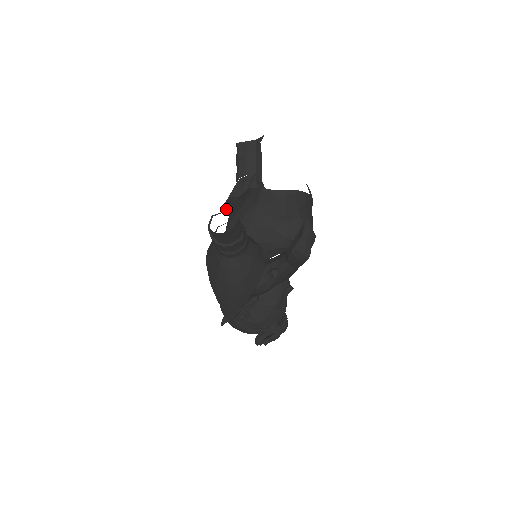
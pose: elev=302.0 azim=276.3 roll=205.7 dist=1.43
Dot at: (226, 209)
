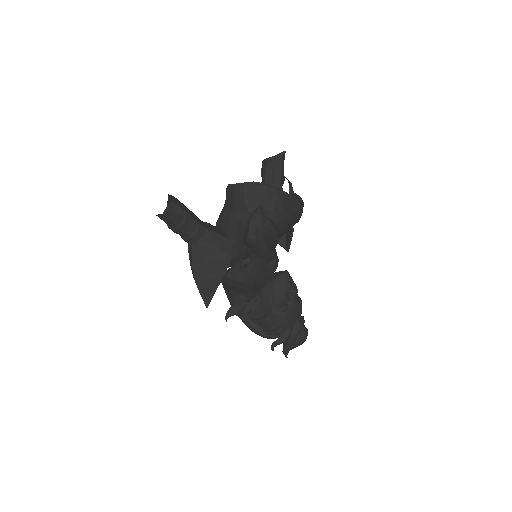
Dot at: occluded
